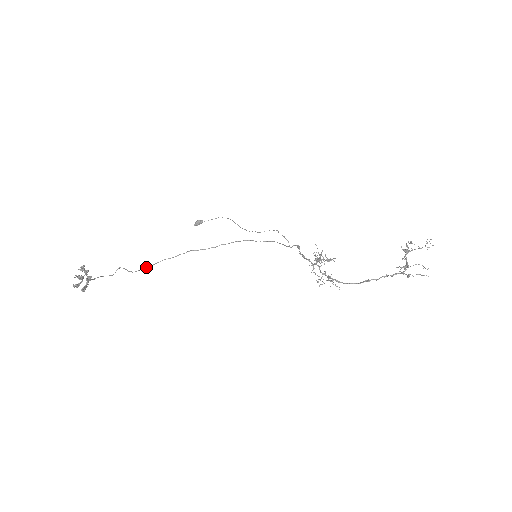
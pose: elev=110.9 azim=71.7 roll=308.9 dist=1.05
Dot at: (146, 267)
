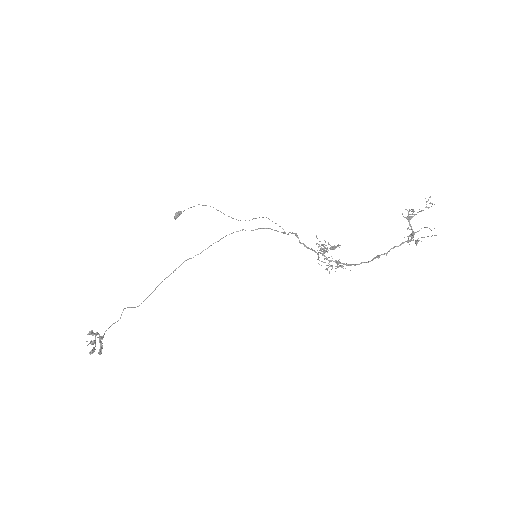
Dot at: (148, 296)
